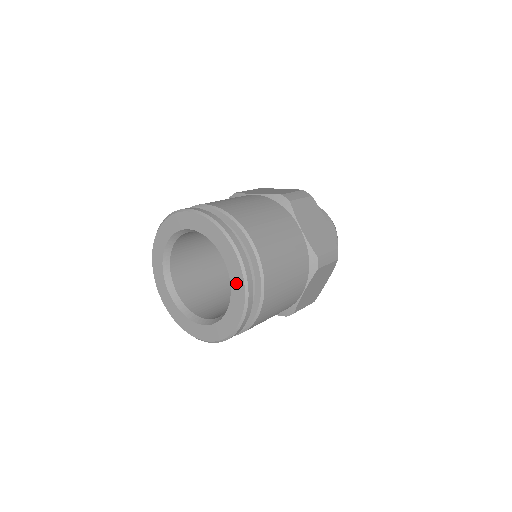
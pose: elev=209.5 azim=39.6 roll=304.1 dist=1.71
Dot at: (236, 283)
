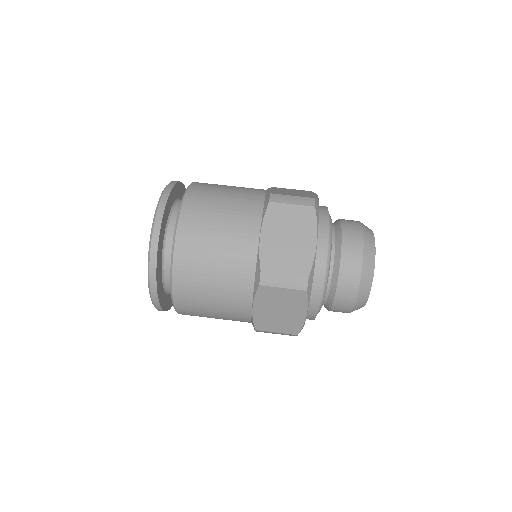
Dot at: occluded
